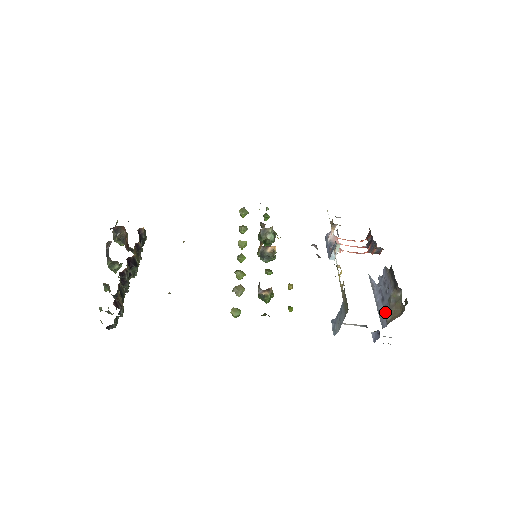
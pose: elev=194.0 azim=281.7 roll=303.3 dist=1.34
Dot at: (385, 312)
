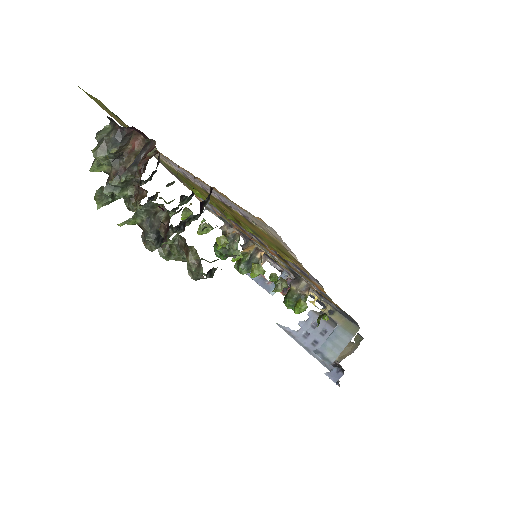
Dot at: occluded
